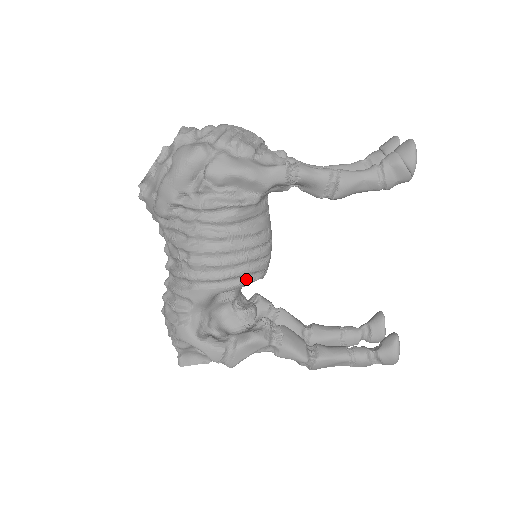
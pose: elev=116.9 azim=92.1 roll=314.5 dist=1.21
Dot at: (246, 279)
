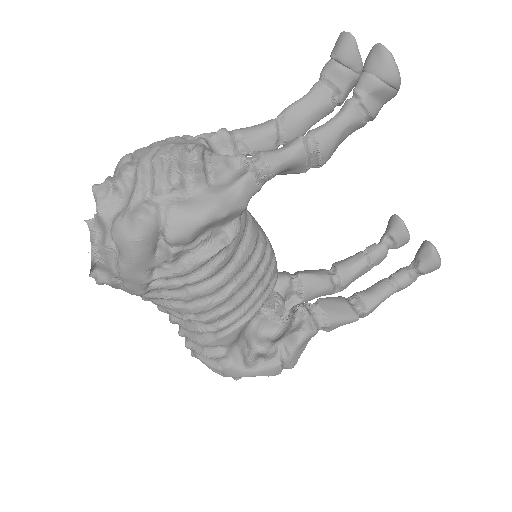
Dot at: (265, 294)
